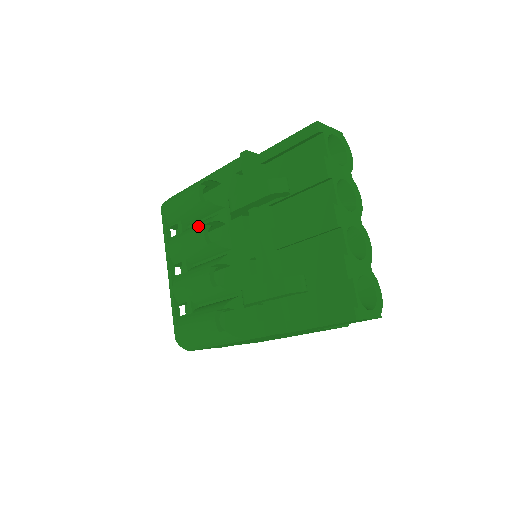
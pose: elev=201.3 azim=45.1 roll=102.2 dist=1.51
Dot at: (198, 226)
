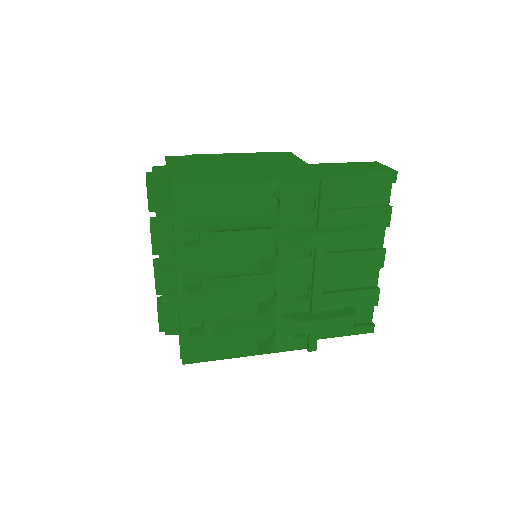
Dot at: (245, 247)
